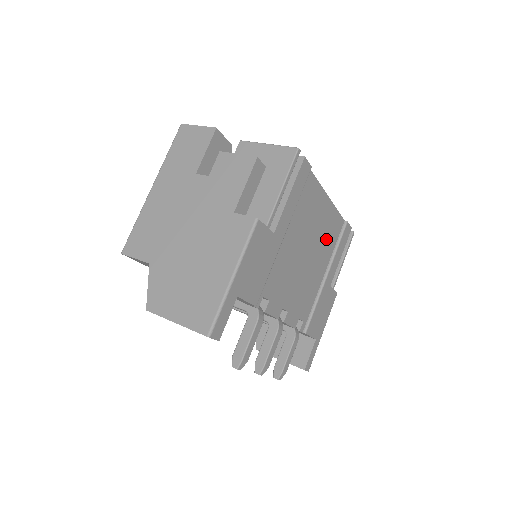
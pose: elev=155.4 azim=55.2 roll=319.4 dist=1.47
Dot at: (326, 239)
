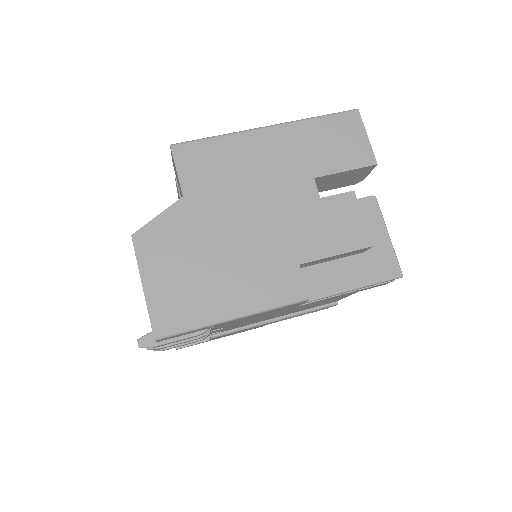
Dot at: (312, 306)
